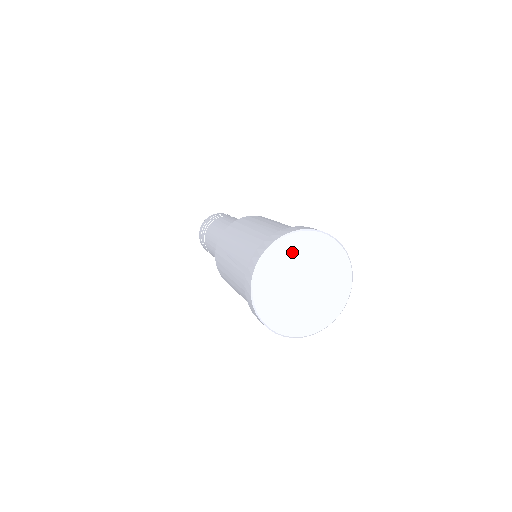
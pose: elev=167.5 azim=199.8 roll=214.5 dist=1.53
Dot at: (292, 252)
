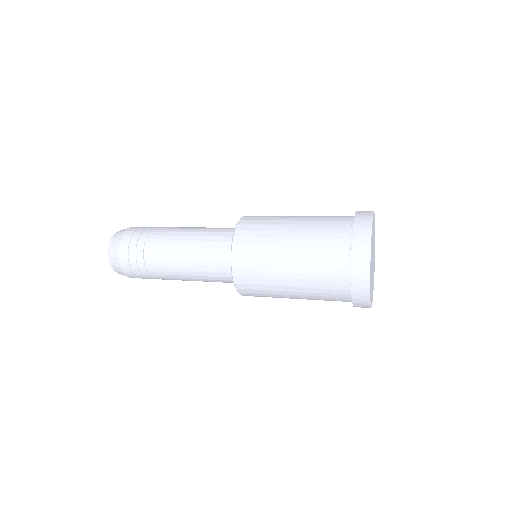
Dot at: (371, 254)
